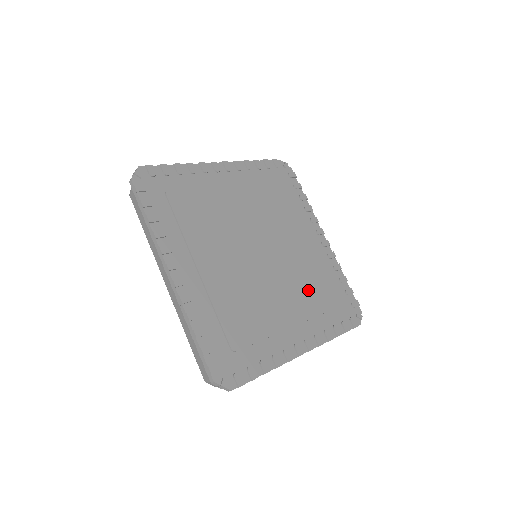
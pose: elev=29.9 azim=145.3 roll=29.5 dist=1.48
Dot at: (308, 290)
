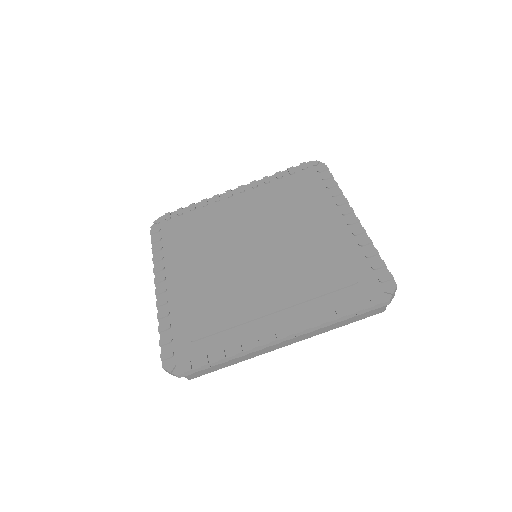
Dot at: (306, 274)
